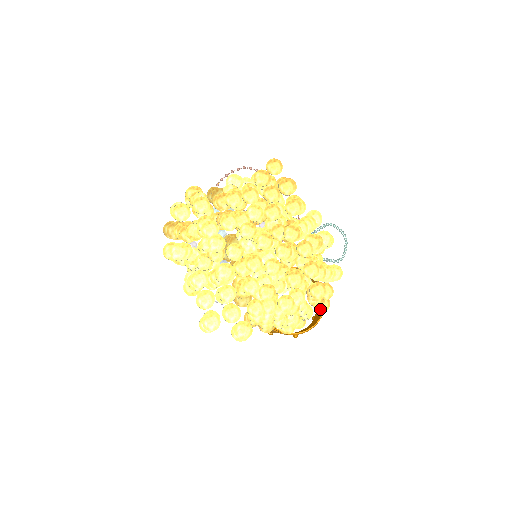
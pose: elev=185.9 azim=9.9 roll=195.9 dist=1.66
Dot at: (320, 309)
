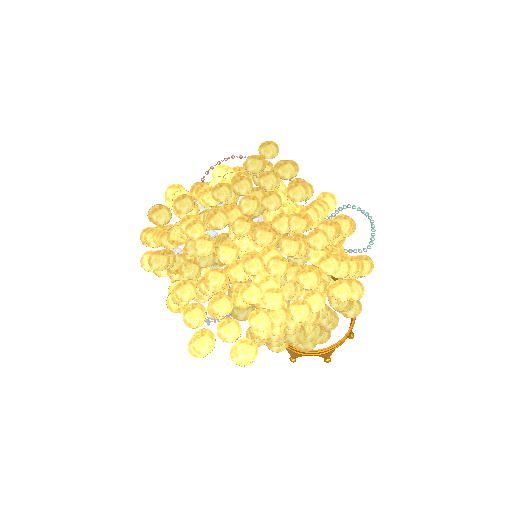
Dot at: (348, 314)
